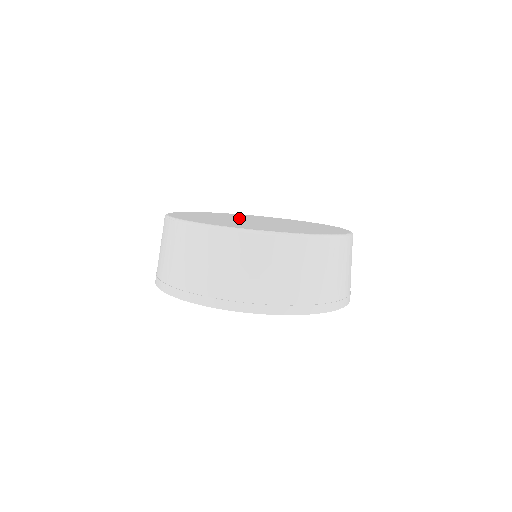
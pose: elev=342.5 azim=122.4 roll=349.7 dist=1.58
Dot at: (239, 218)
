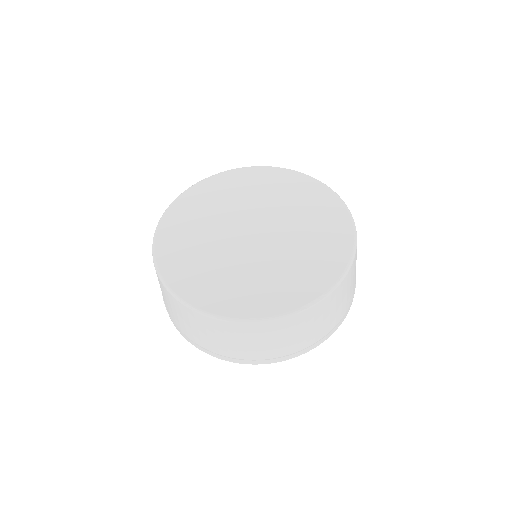
Dot at: (224, 227)
